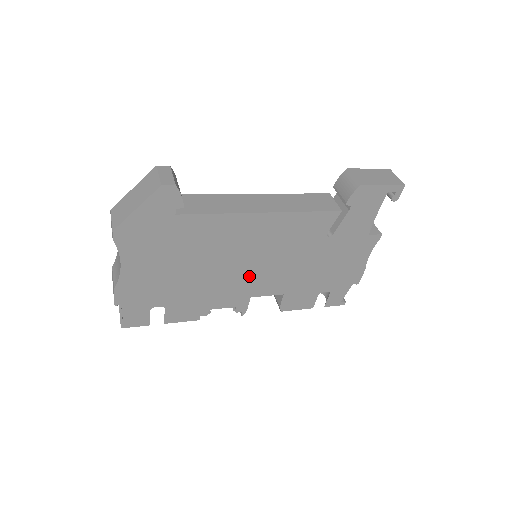
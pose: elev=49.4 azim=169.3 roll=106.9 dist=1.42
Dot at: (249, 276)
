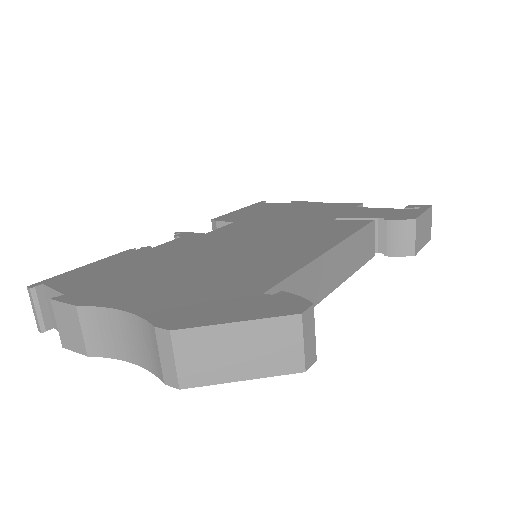
Dot at: occluded
